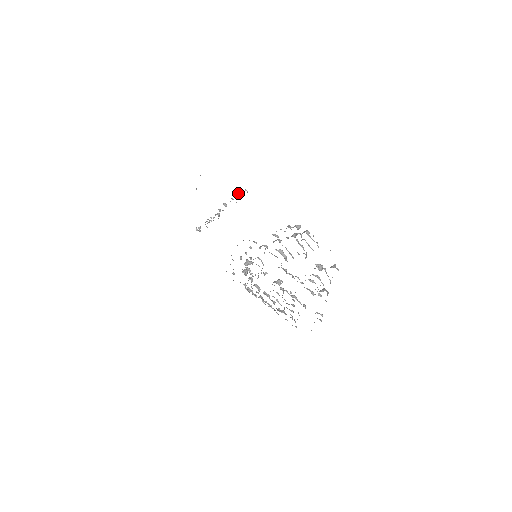
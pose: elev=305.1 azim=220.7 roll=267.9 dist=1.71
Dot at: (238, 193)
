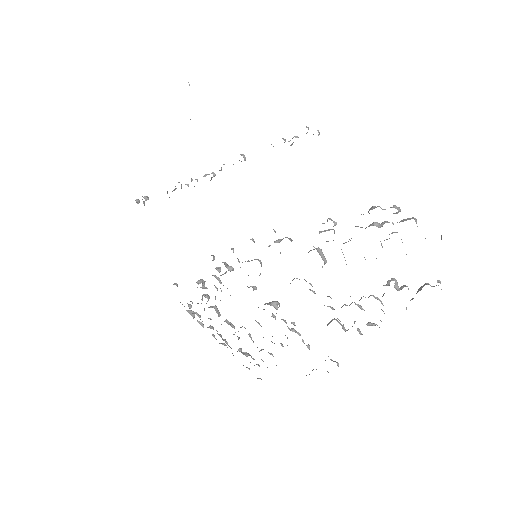
Dot at: occluded
